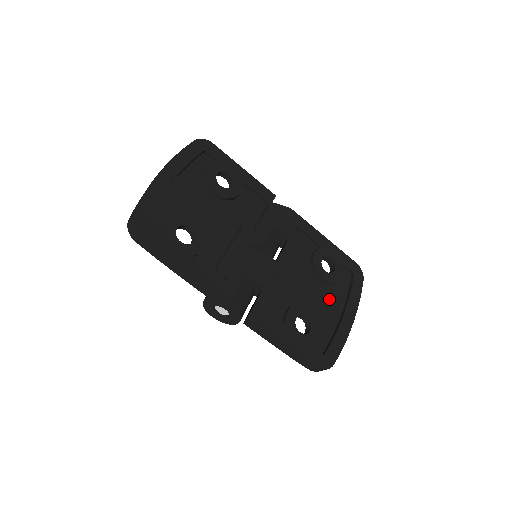
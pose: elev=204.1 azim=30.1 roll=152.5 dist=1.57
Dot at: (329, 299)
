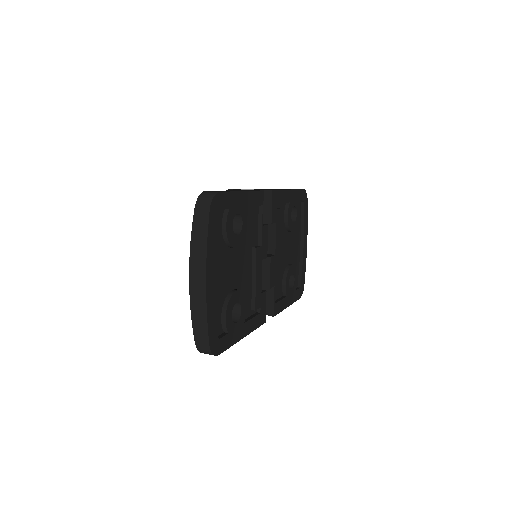
Dot at: (295, 240)
